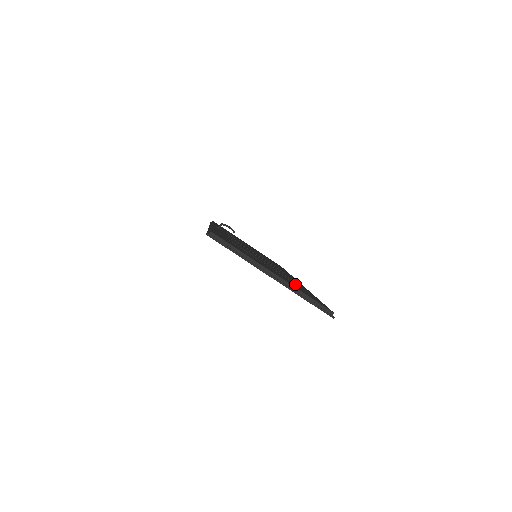
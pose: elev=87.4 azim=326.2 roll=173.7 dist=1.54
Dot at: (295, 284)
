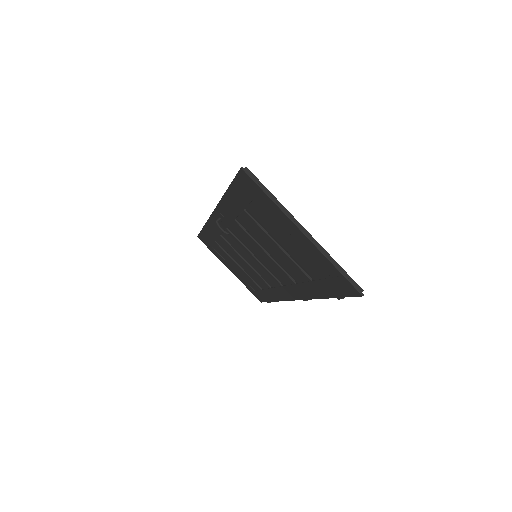
Dot at: occluded
